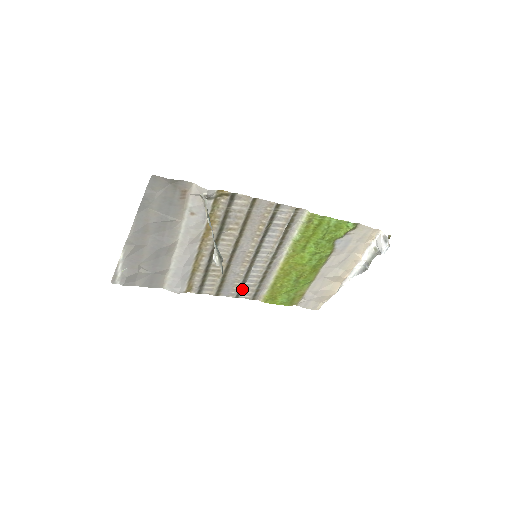
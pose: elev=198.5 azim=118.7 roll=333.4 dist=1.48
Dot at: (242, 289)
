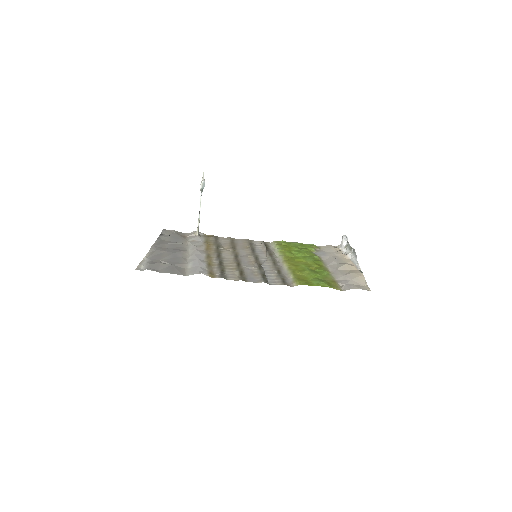
Dot at: (266, 279)
